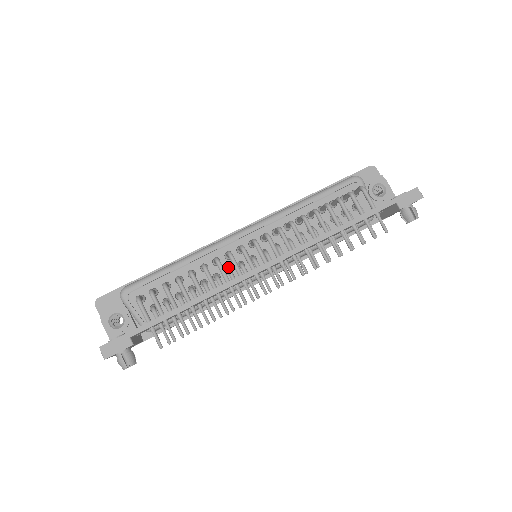
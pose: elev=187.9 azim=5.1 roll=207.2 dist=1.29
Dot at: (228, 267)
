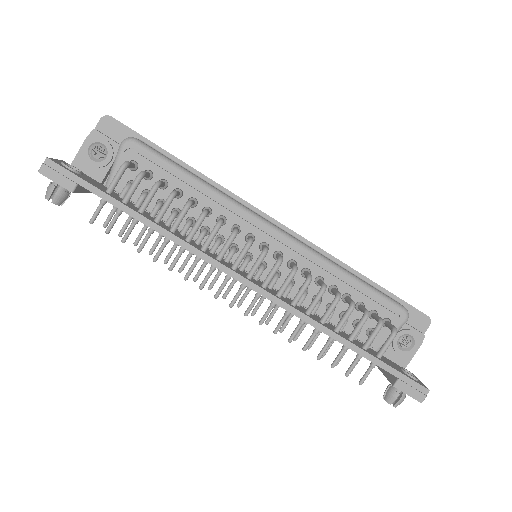
Dot at: (224, 236)
